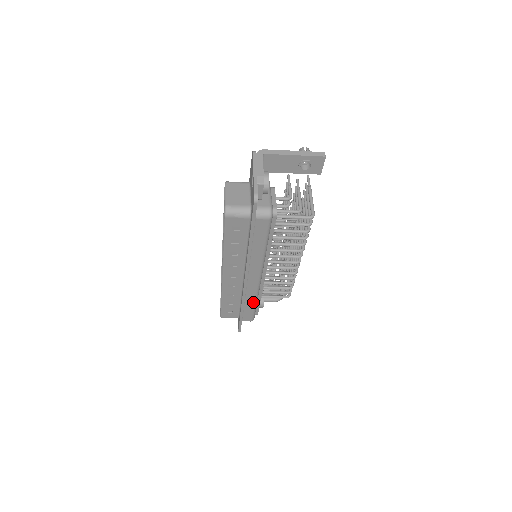
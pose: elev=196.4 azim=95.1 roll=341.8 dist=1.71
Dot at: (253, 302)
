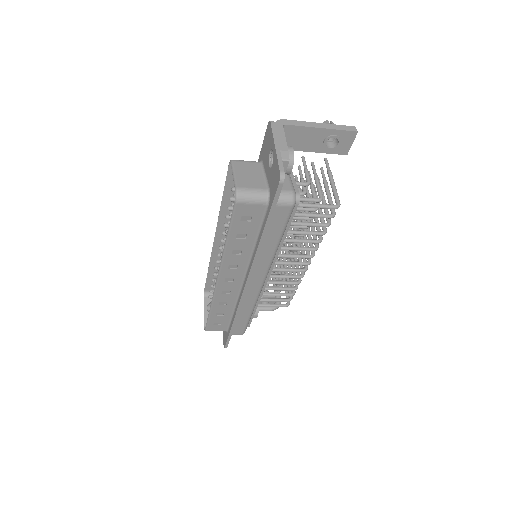
Dot at: (249, 312)
